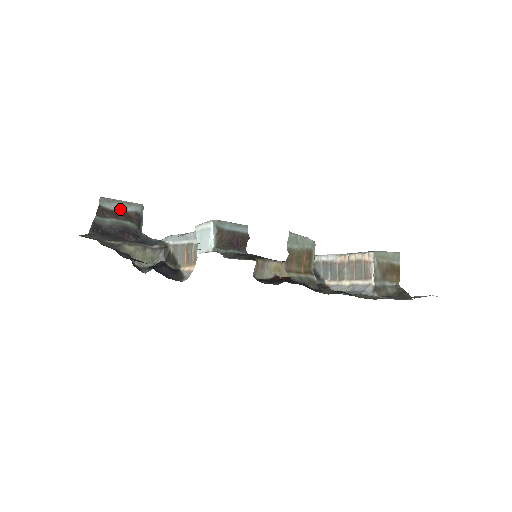
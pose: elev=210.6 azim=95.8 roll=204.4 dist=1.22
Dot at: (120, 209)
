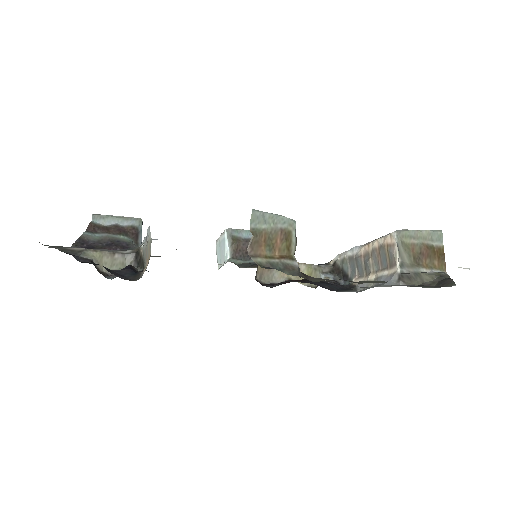
Dot at: (115, 224)
